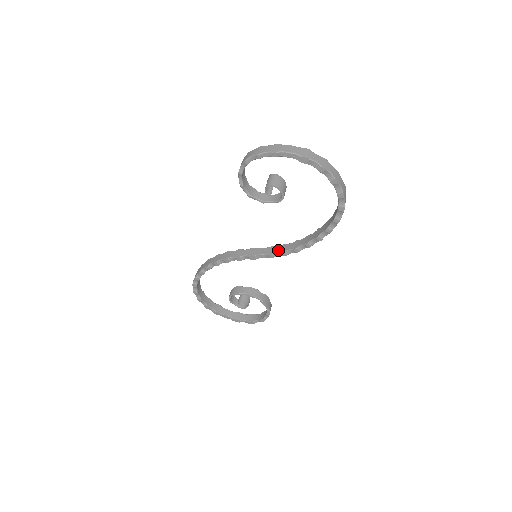
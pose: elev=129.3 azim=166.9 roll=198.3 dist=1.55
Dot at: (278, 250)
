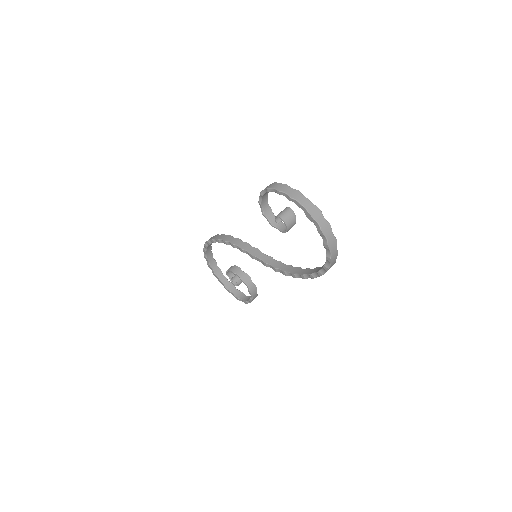
Dot at: (272, 263)
